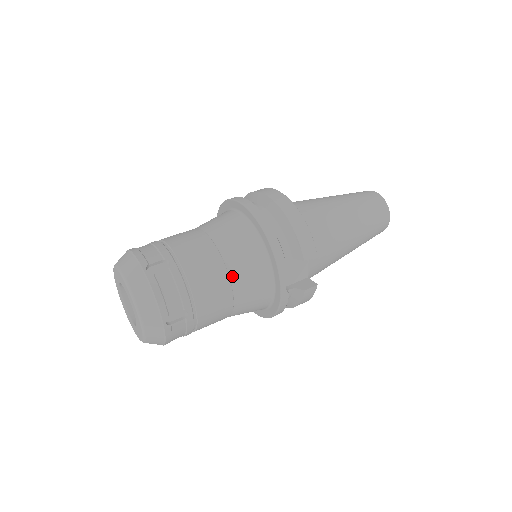
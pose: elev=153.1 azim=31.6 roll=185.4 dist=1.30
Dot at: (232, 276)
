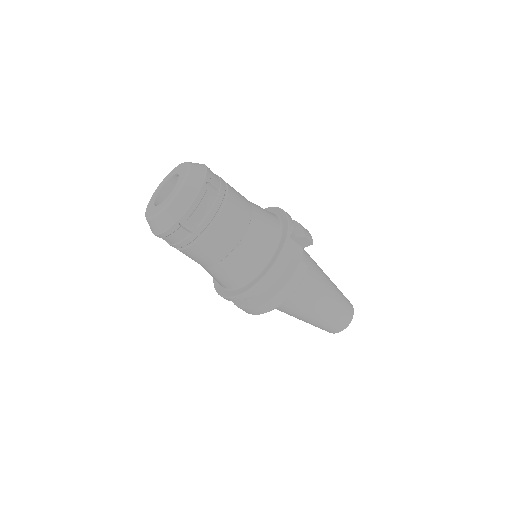
Dot at: (254, 209)
